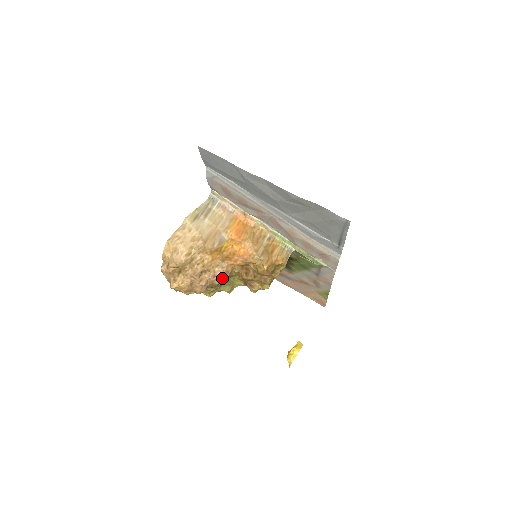
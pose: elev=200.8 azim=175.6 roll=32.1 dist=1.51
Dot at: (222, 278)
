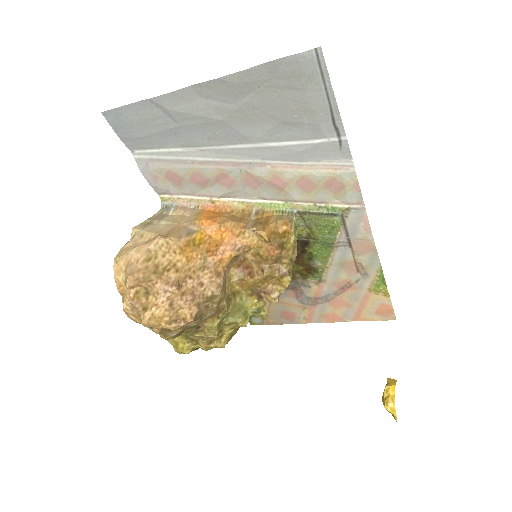
Dot at: (214, 283)
